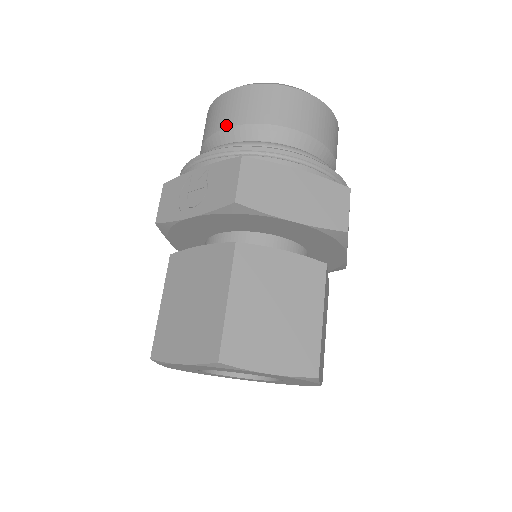
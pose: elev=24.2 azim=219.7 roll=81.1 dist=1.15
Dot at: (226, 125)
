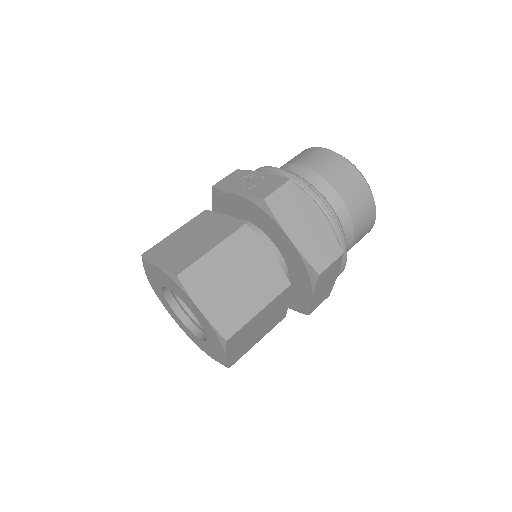
Dot at: (301, 163)
